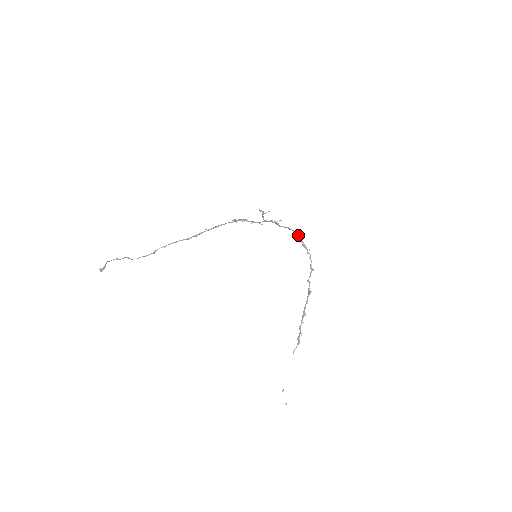
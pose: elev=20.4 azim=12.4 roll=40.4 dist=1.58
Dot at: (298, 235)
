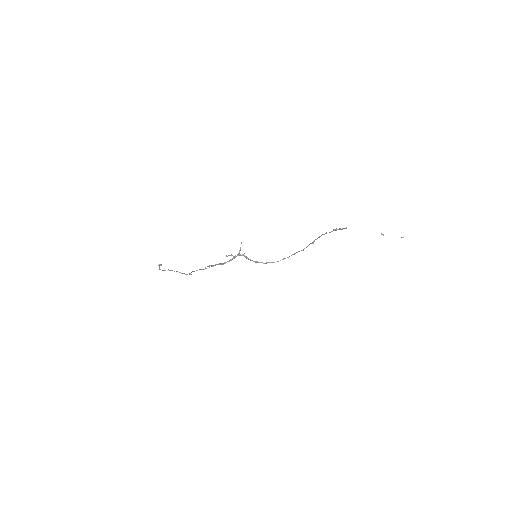
Dot at: (268, 262)
